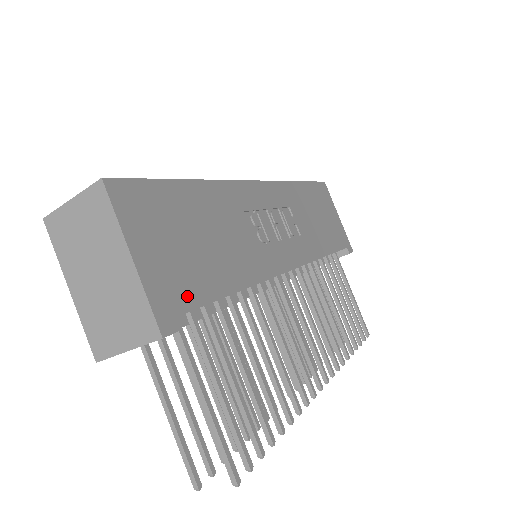
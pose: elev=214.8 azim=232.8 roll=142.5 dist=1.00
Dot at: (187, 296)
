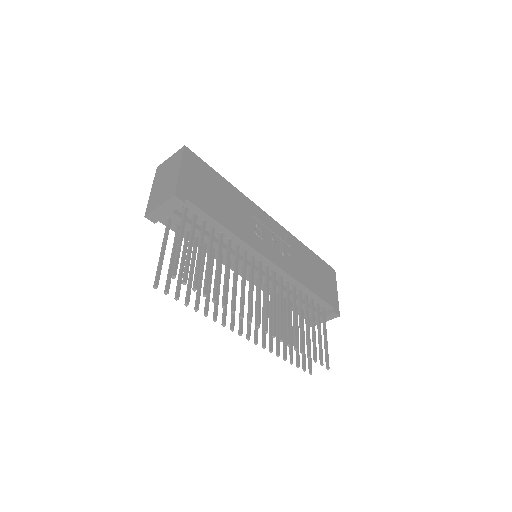
Dot at: (196, 200)
